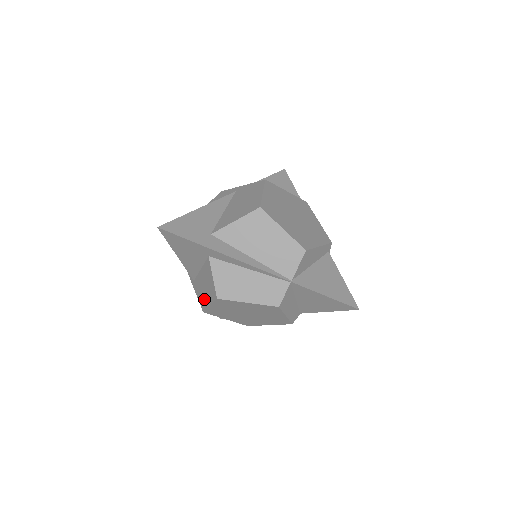
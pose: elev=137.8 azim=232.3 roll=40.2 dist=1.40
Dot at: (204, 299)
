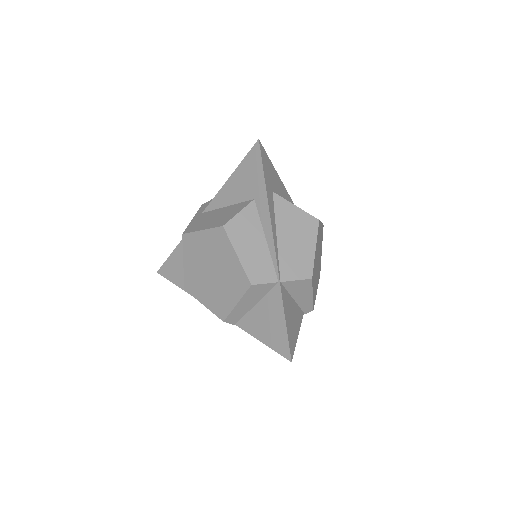
Dot at: (200, 225)
